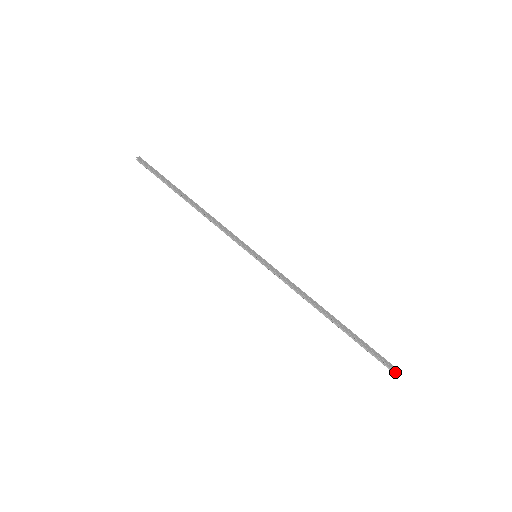
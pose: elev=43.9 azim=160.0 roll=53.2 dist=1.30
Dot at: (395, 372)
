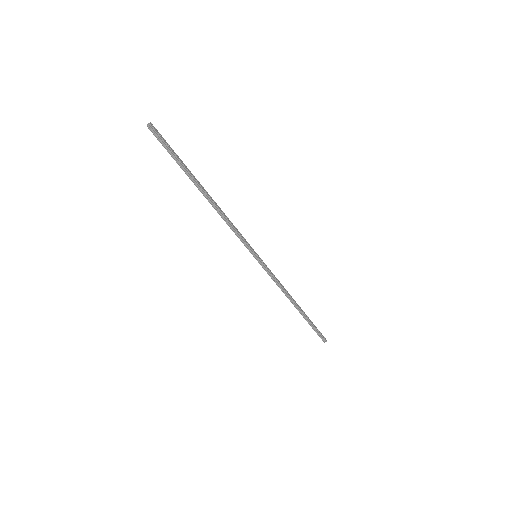
Dot at: occluded
